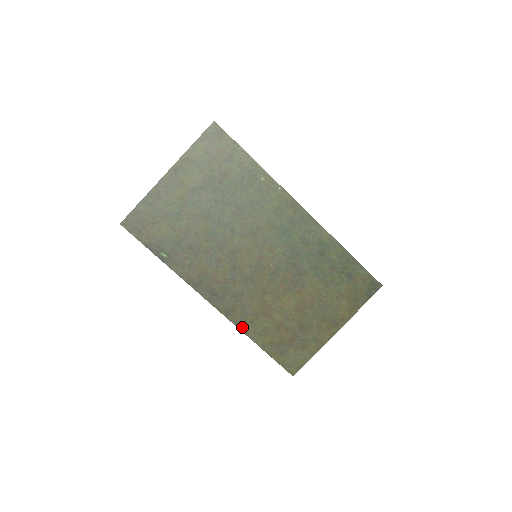
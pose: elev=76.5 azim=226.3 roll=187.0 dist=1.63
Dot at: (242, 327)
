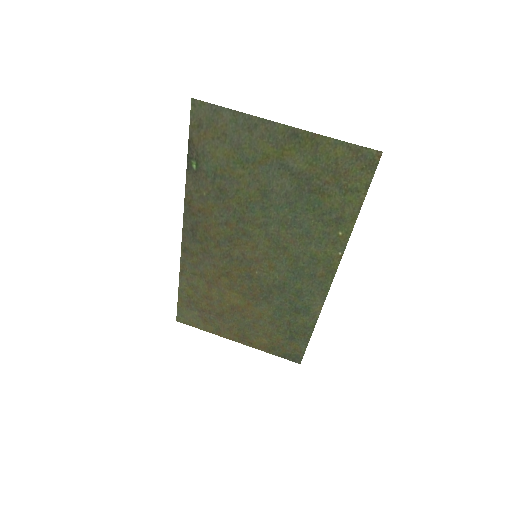
Dot at: (184, 267)
